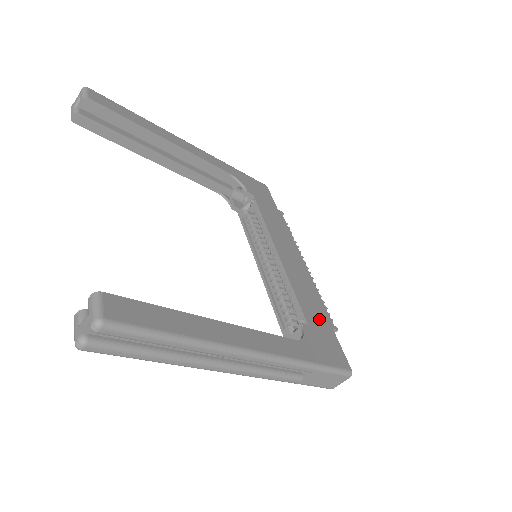
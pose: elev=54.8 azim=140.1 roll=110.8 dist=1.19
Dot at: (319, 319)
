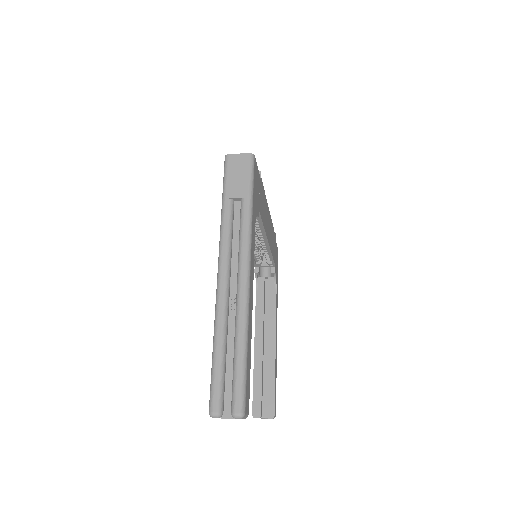
Dot at: occluded
